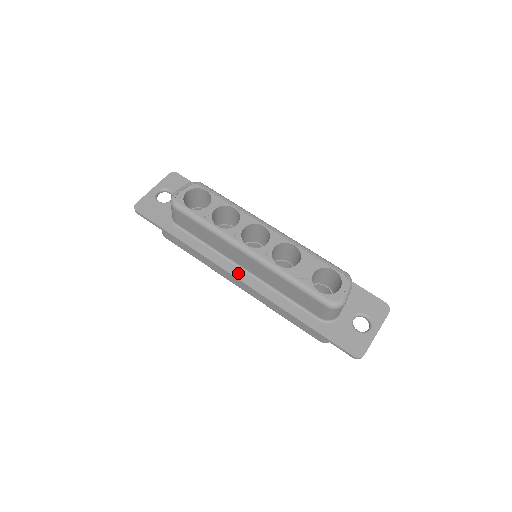
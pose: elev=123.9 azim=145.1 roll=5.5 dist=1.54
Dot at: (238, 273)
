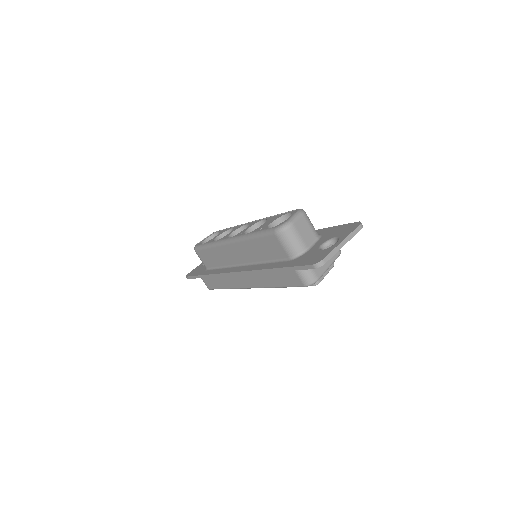
Dot at: (236, 269)
